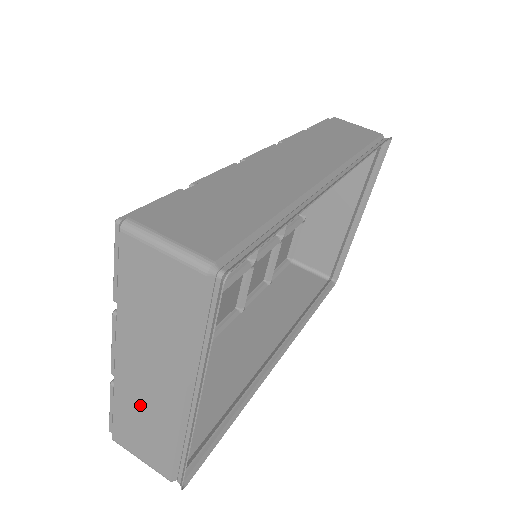
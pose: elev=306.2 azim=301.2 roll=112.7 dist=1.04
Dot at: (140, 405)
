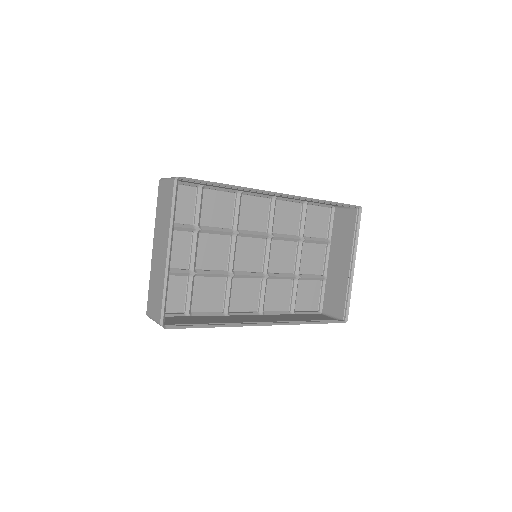
Dot at: (156, 274)
